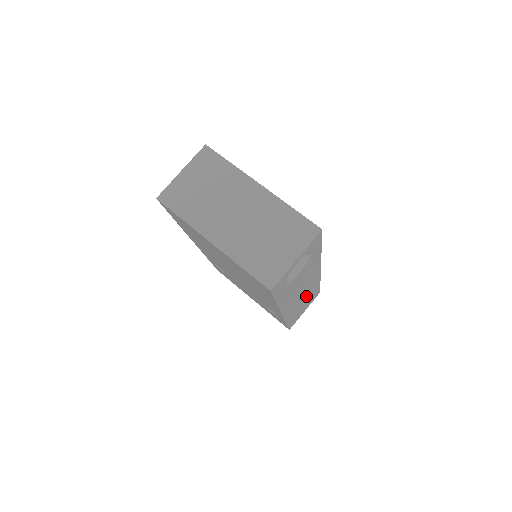
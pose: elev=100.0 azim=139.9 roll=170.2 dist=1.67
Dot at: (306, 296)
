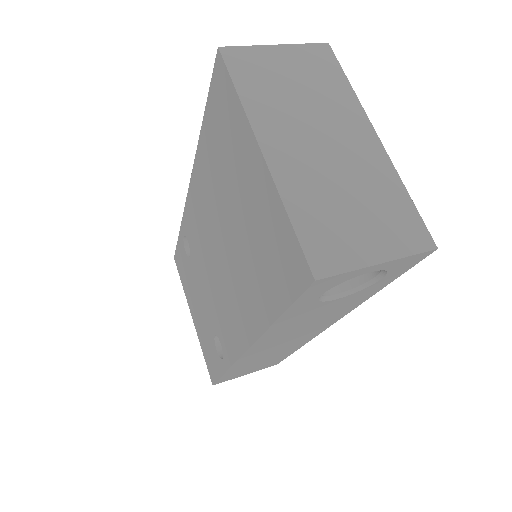
Dot at: (275, 353)
